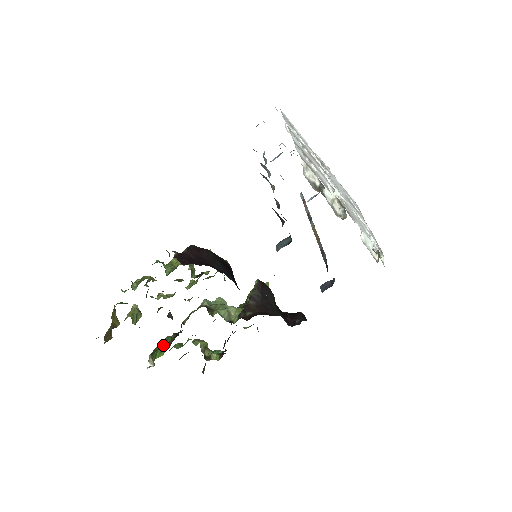
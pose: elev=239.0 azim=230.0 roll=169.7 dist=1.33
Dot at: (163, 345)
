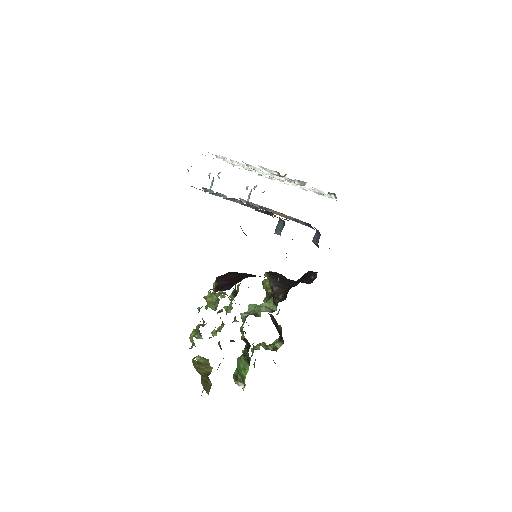
Dot at: (241, 365)
